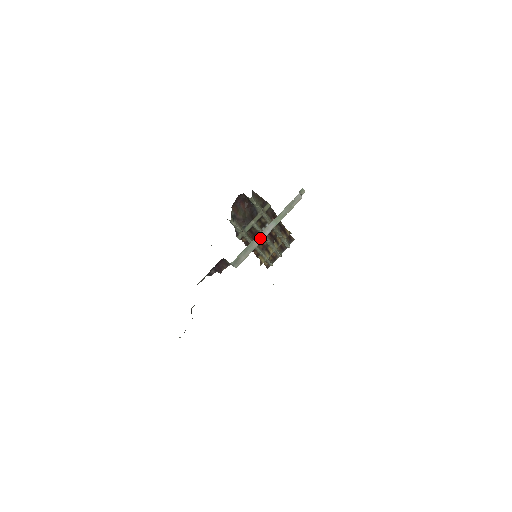
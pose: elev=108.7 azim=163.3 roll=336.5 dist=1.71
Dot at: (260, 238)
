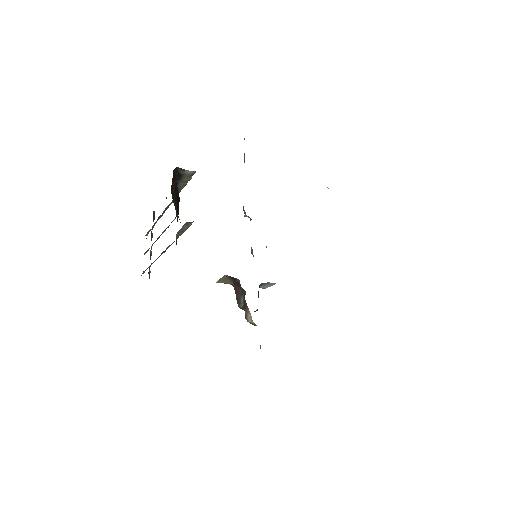
Dot at: occluded
